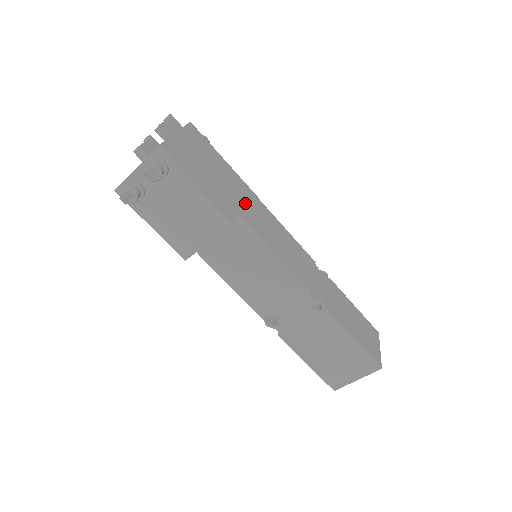
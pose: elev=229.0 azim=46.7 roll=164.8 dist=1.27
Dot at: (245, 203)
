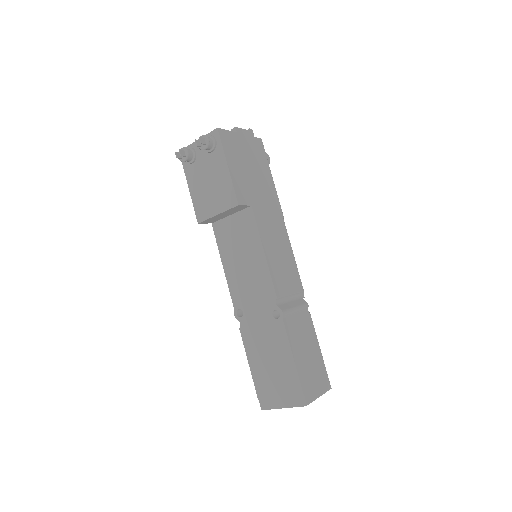
Dot at: (265, 207)
